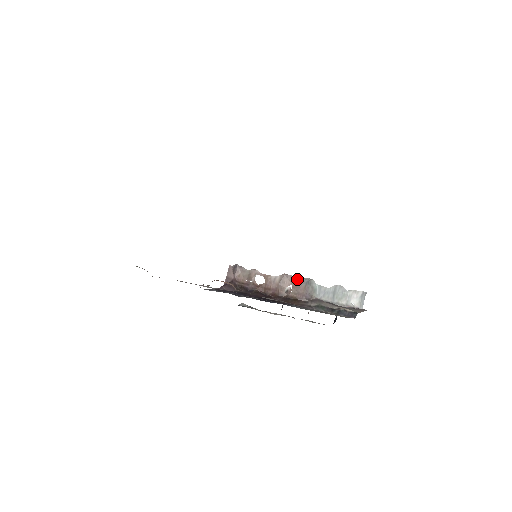
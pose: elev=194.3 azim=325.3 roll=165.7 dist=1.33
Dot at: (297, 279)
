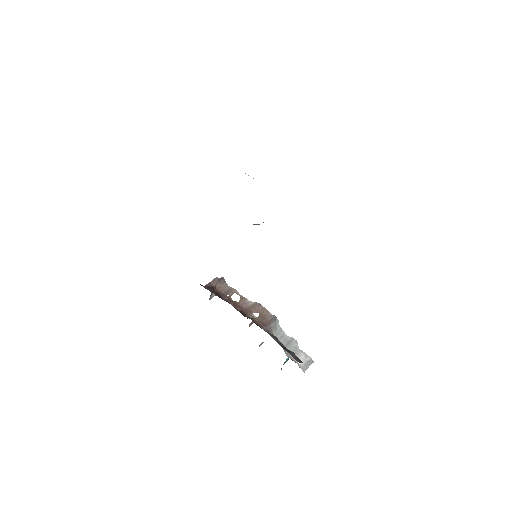
Dot at: (267, 312)
